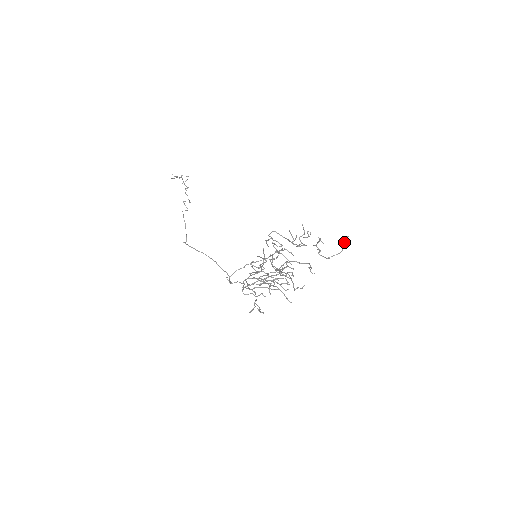
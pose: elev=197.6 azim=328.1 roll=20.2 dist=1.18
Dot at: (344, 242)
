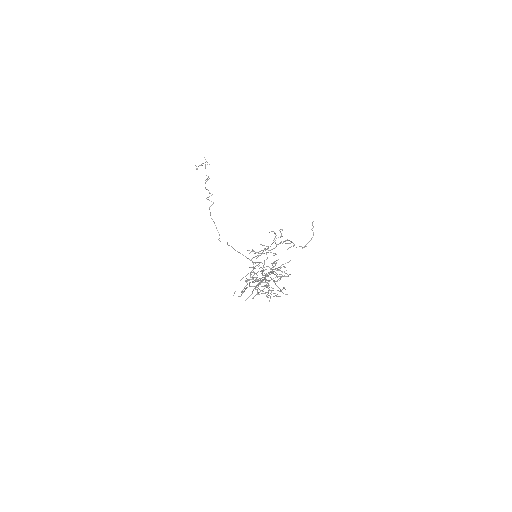
Dot at: (311, 229)
